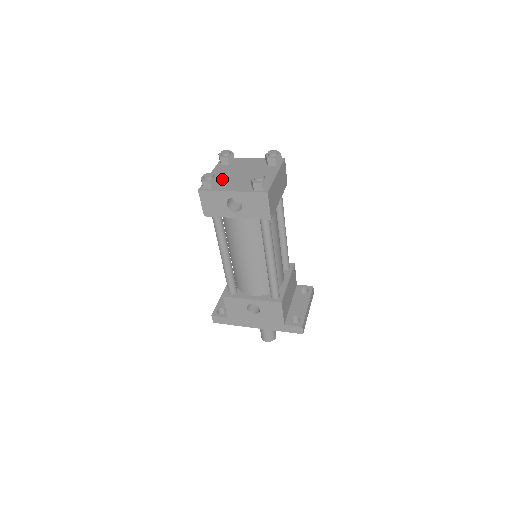
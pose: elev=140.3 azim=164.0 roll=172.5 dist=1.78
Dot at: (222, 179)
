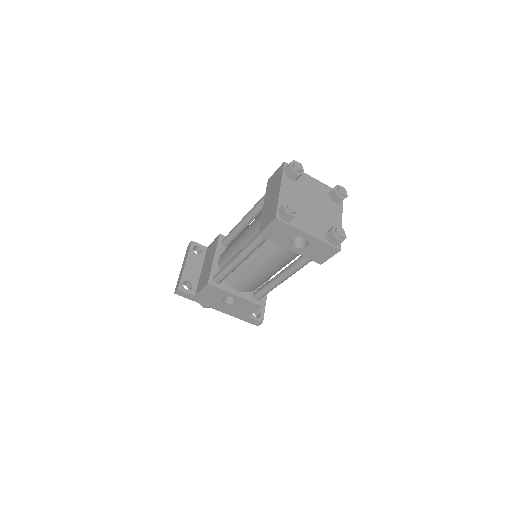
Dot at: occluded
